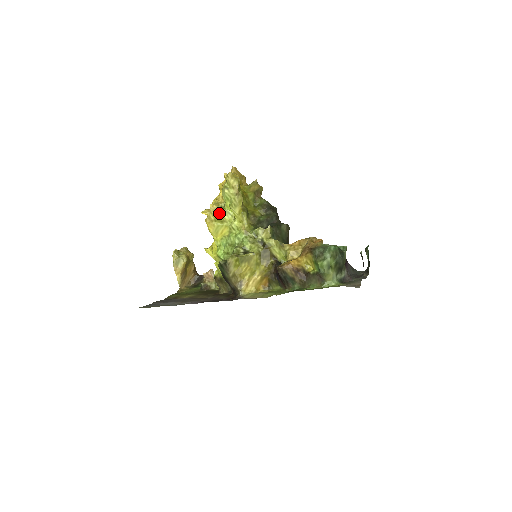
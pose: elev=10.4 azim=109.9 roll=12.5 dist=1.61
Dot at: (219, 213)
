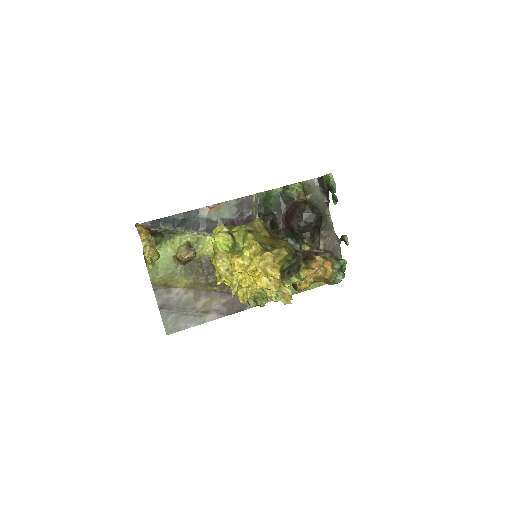
Dot at: occluded
